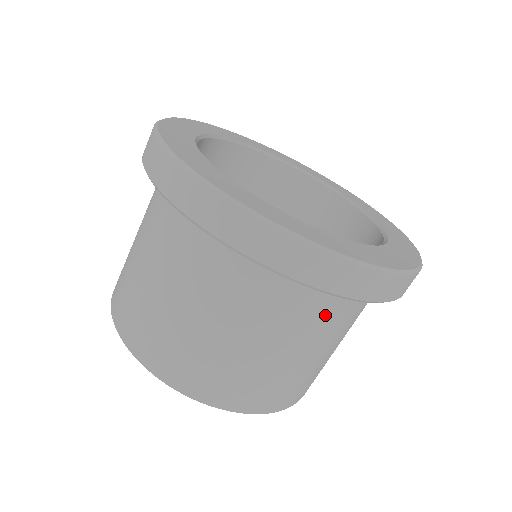
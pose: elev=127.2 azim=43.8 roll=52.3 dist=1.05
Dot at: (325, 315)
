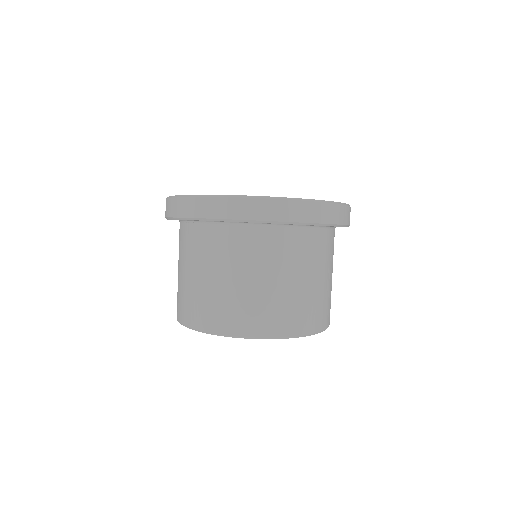
Dot at: (311, 248)
